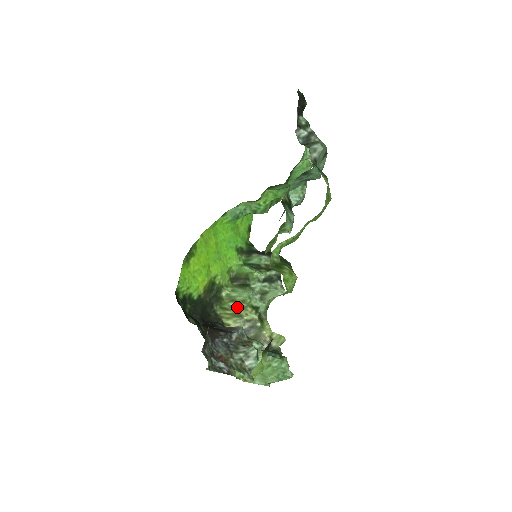
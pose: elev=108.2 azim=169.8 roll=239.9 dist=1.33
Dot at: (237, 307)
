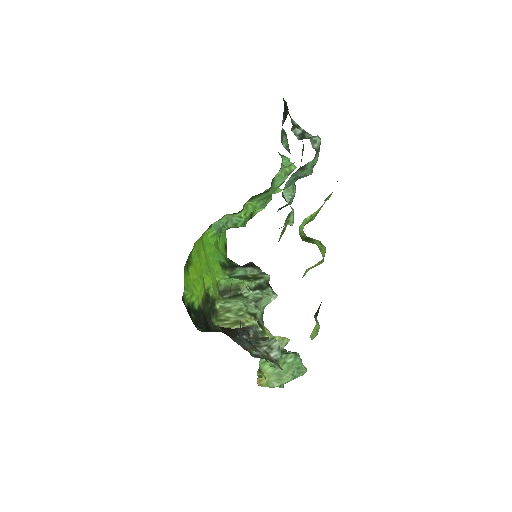
Dot at: (234, 316)
